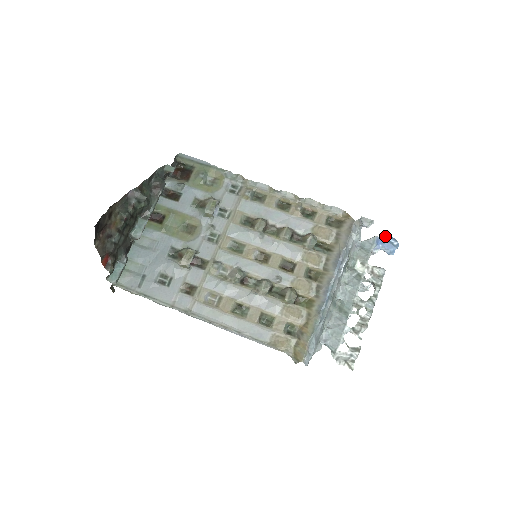
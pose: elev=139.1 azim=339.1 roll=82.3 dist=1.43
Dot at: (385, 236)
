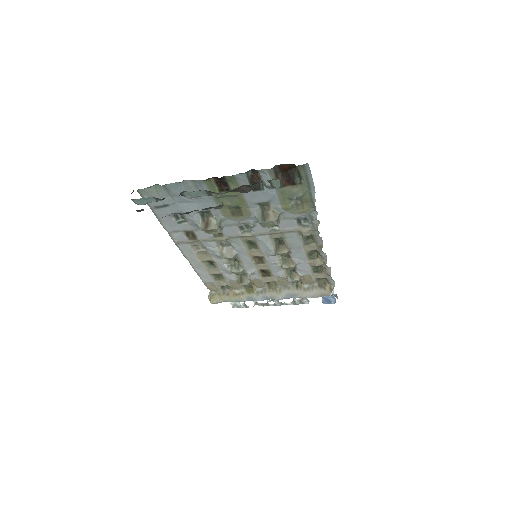
Dot at: (334, 298)
